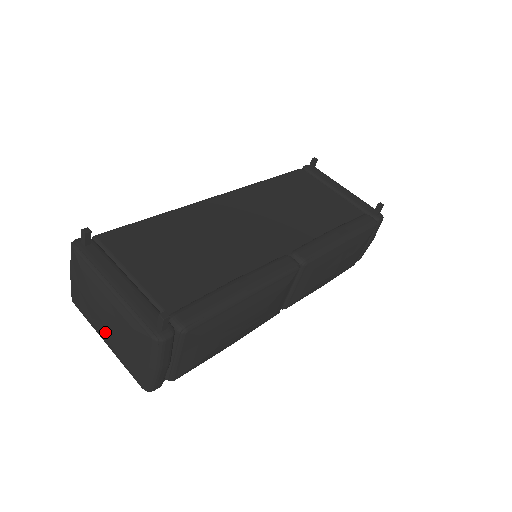
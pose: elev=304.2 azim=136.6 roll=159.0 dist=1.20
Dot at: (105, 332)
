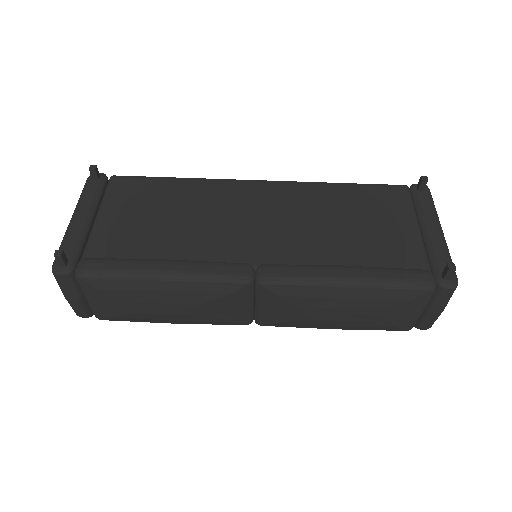
Dot at: occluded
